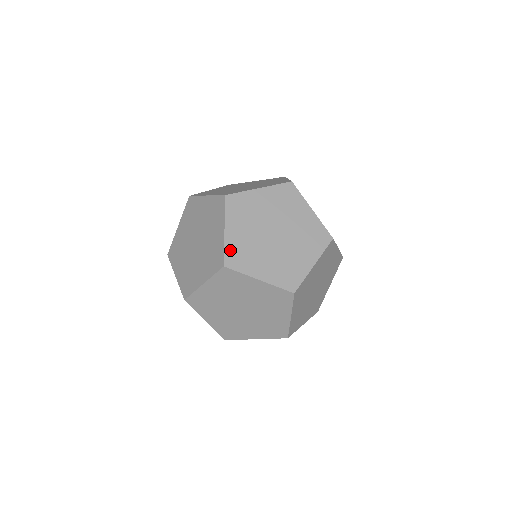
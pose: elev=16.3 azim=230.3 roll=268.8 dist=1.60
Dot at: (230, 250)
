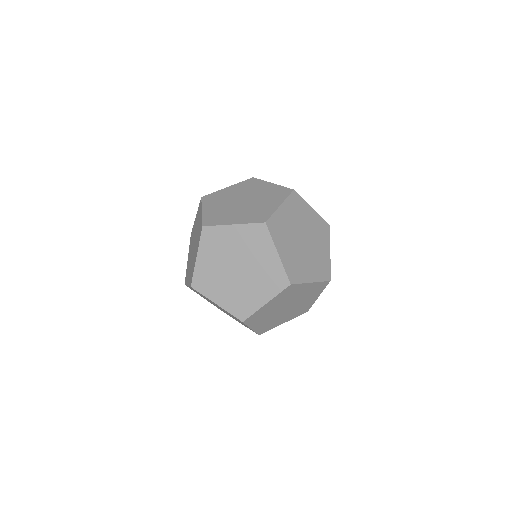
Dot at: (198, 275)
